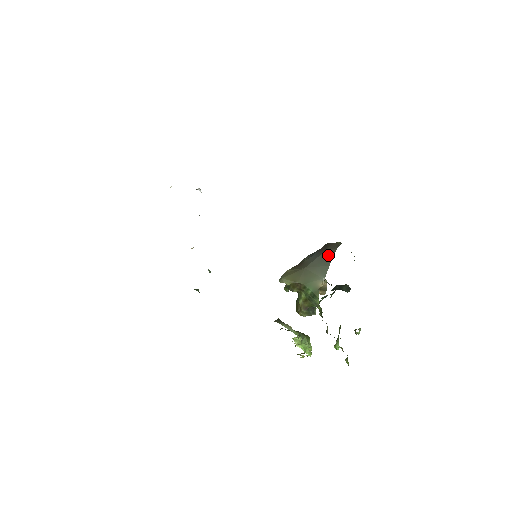
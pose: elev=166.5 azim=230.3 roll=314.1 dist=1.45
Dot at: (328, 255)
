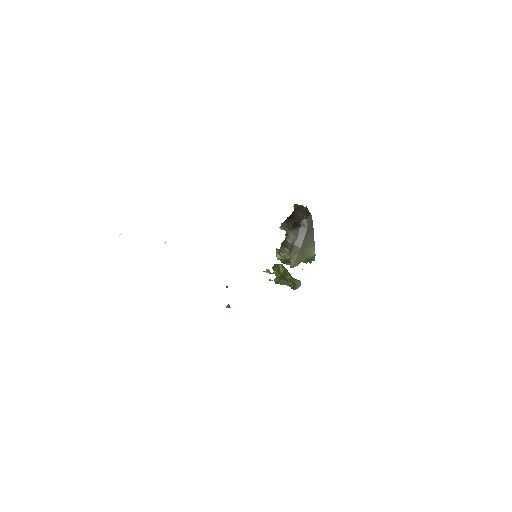
Dot at: (310, 231)
